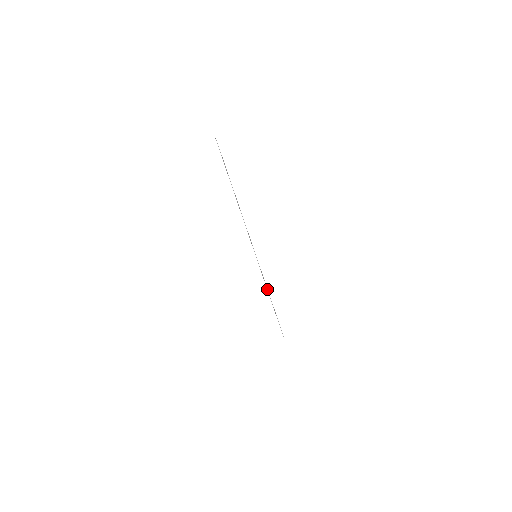
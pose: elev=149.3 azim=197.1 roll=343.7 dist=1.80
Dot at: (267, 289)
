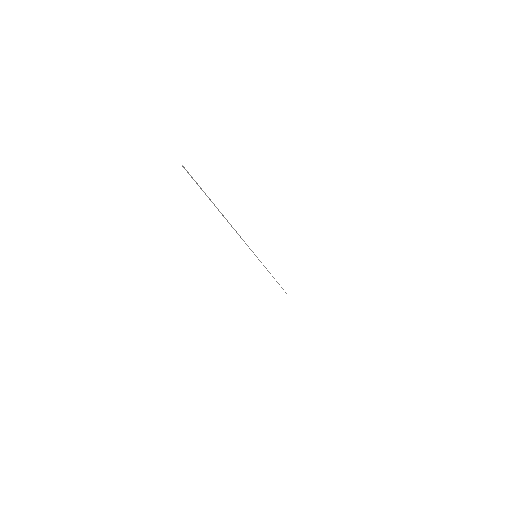
Dot at: occluded
